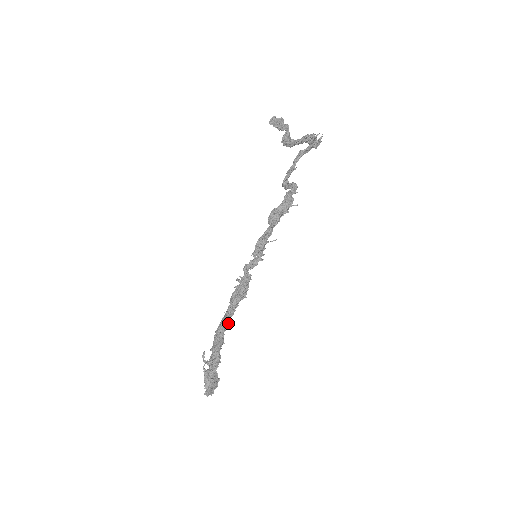
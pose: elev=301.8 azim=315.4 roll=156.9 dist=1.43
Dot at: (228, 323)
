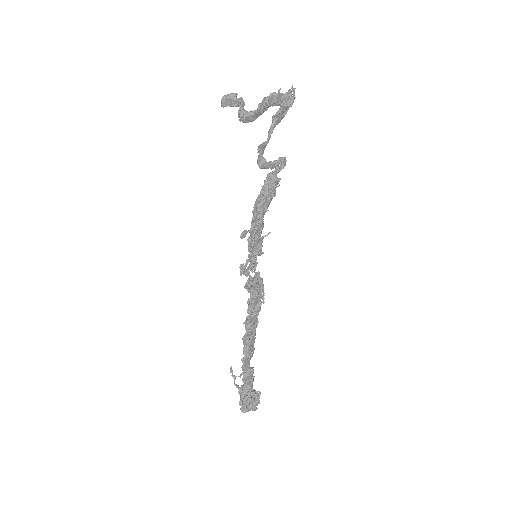
Dot at: (248, 334)
